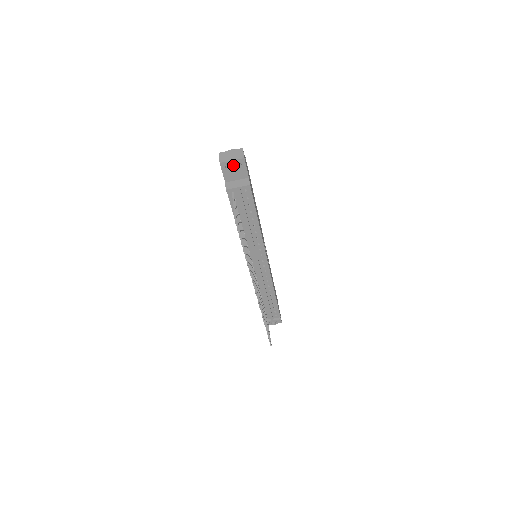
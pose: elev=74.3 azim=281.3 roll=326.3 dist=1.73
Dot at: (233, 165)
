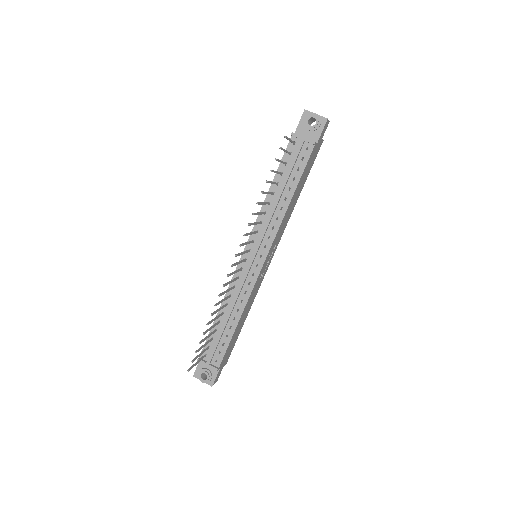
Dot at: (314, 116)
